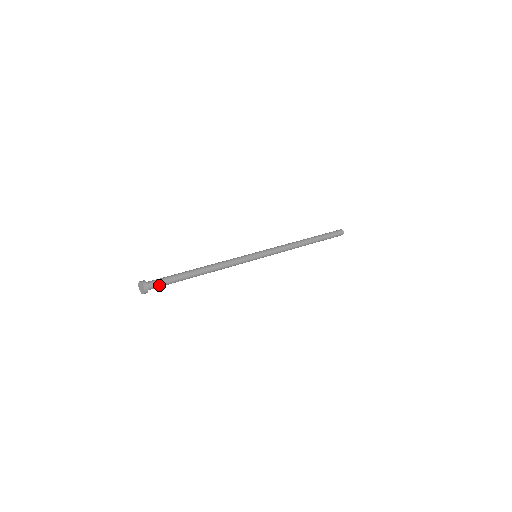
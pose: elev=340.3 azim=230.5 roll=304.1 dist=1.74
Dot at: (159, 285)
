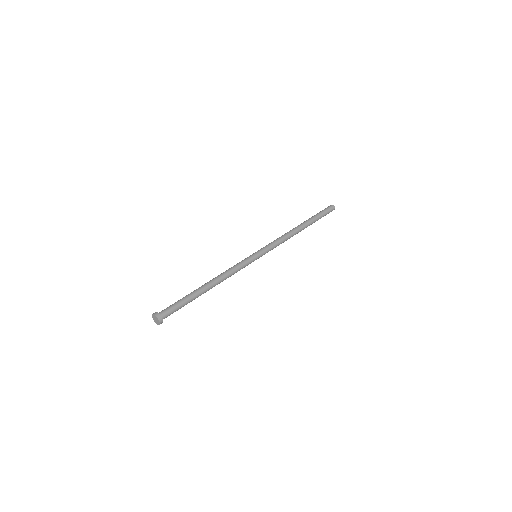
Dot at: (172, 312)
